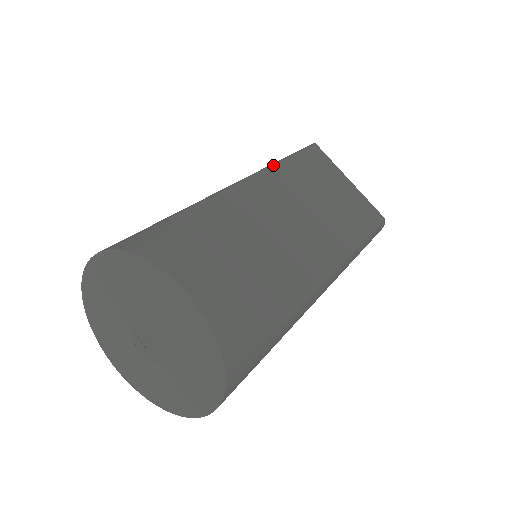
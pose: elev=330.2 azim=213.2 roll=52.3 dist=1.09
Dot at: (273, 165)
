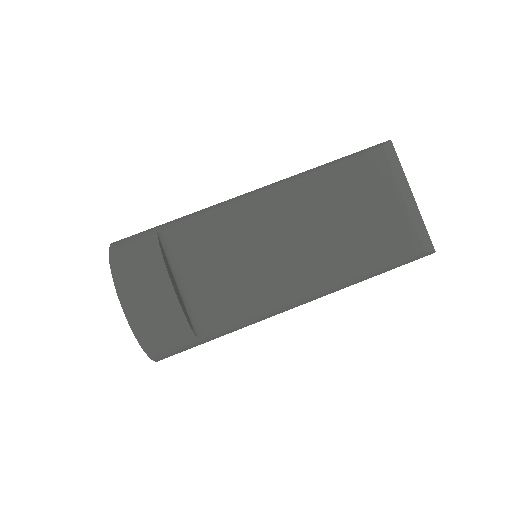
Dot at: (300, 178)
